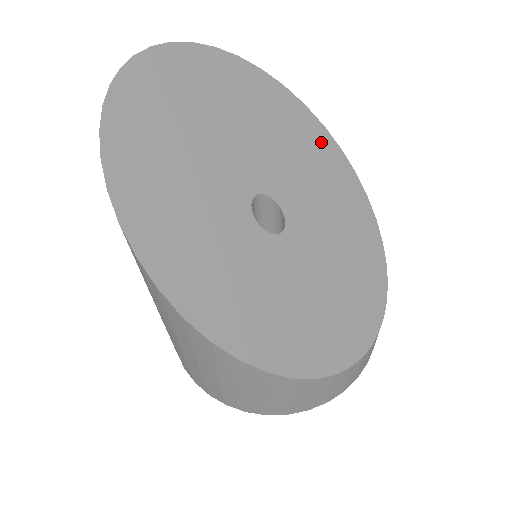
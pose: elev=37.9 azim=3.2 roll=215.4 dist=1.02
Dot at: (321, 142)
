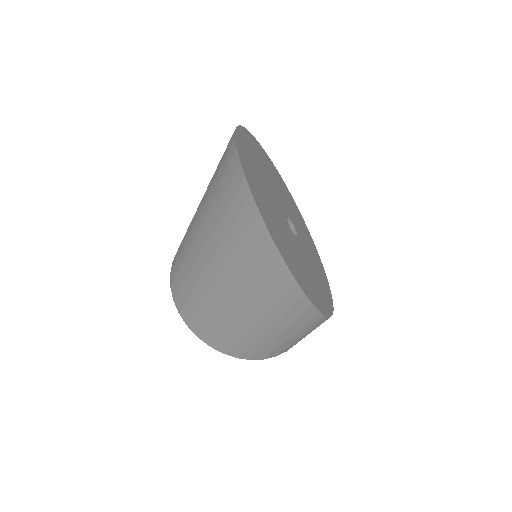
Dot at: (269, 162)
